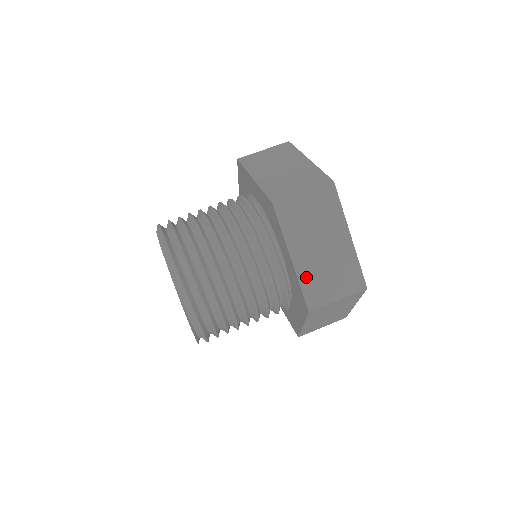
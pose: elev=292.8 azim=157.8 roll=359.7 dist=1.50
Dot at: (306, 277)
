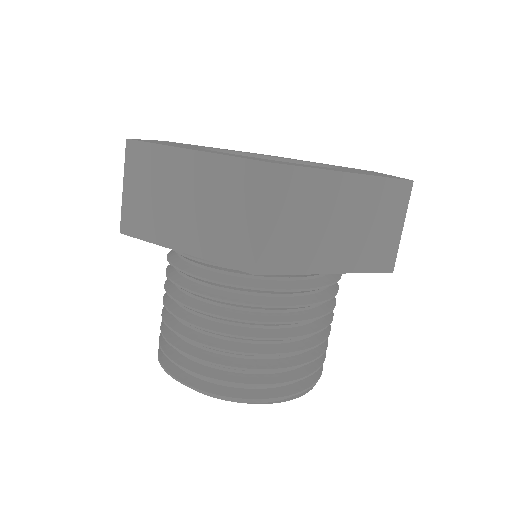
Dot at: (359, 261)
